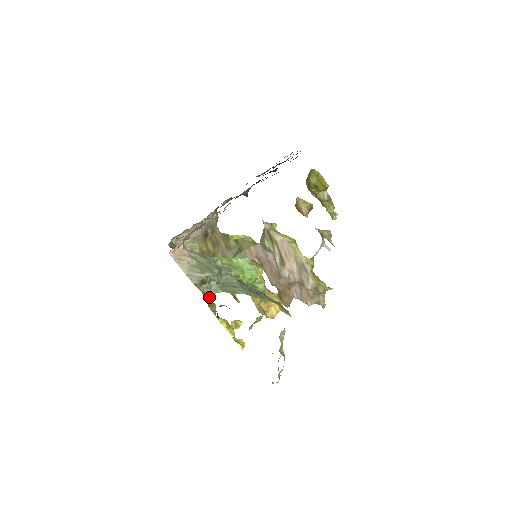
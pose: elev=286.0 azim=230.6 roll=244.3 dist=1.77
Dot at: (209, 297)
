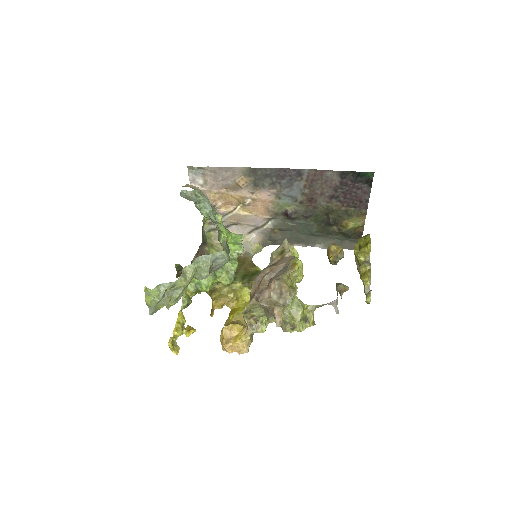
Dot at: occluded
